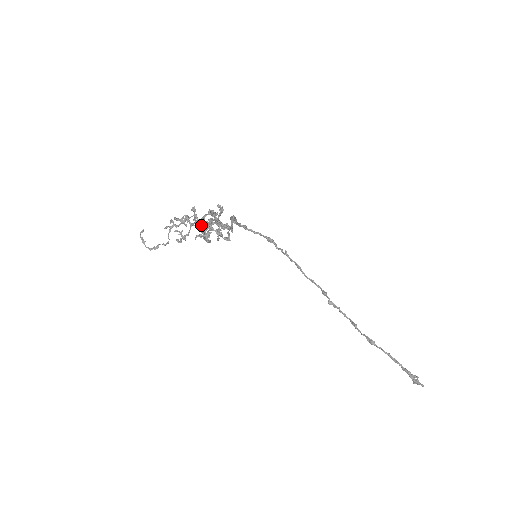
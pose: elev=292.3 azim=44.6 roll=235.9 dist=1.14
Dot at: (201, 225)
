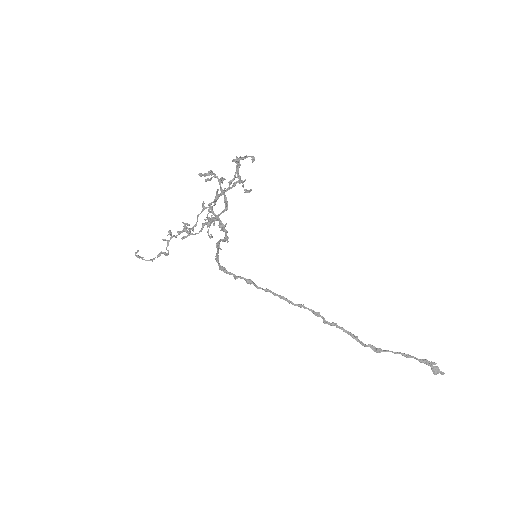
Dot at: (205, 219)
